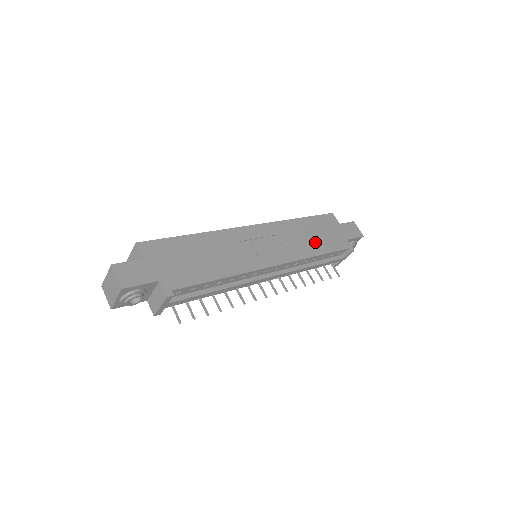
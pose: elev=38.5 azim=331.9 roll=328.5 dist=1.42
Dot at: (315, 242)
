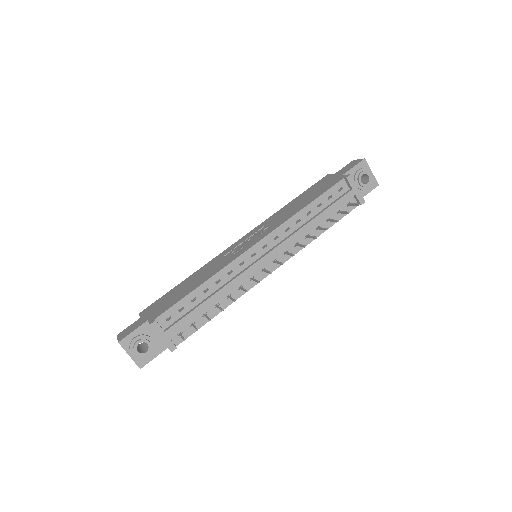
Dot at: (303, 203)
